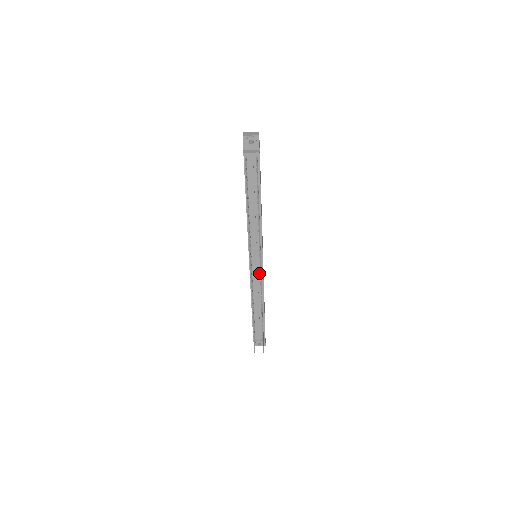
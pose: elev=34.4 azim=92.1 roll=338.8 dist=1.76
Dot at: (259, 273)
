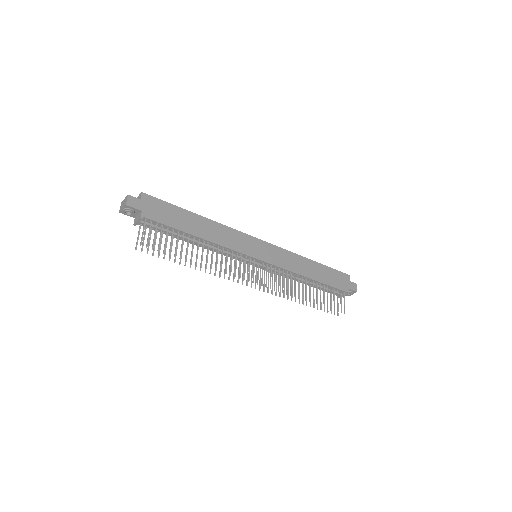
Dot at: (272, 267)
